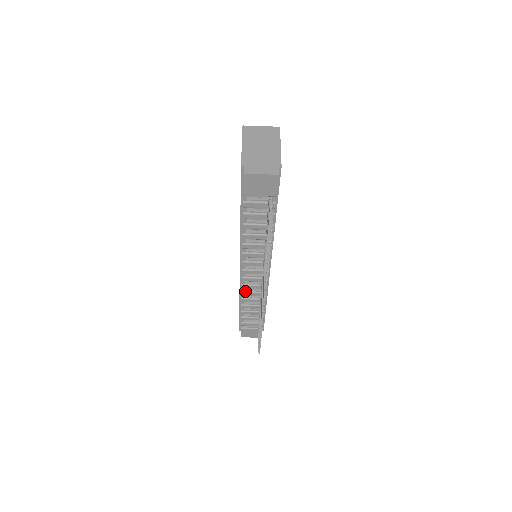
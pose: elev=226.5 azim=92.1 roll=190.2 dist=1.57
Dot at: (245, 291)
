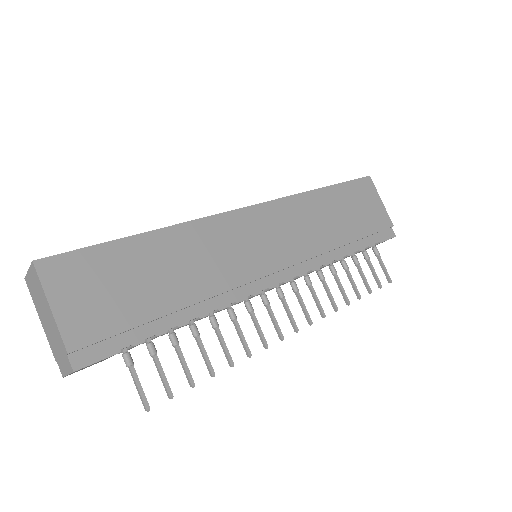
Dot at: occluded
